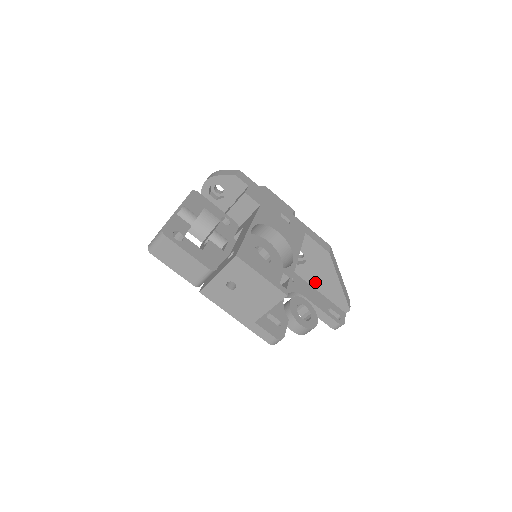
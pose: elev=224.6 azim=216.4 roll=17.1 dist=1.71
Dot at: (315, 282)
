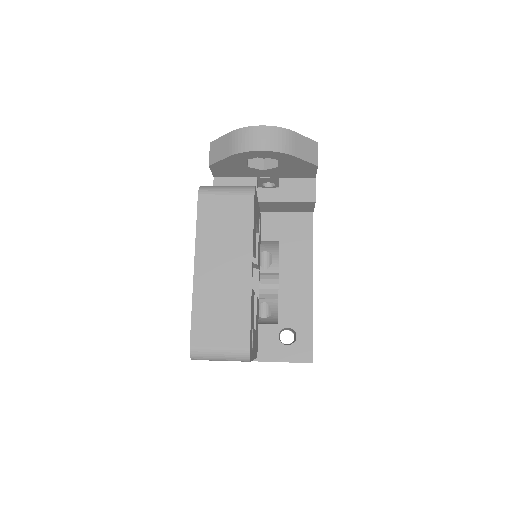
Dot at: occluded
